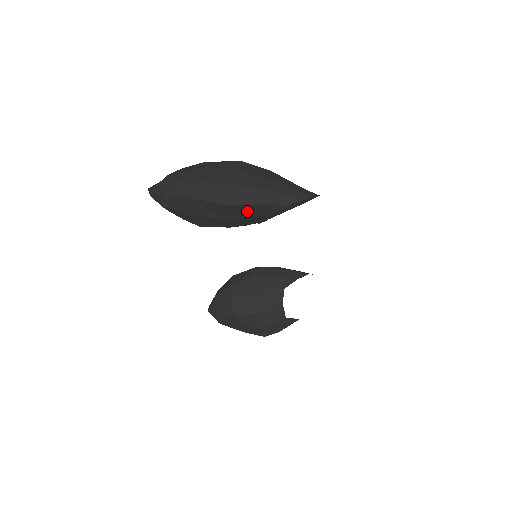
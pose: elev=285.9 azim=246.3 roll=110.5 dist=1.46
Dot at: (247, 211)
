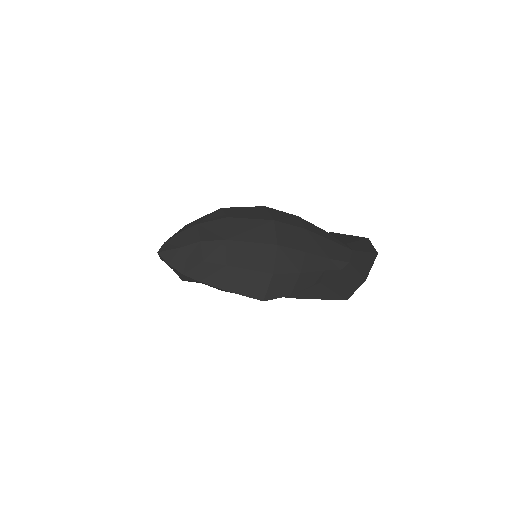
Dot at: occluded
